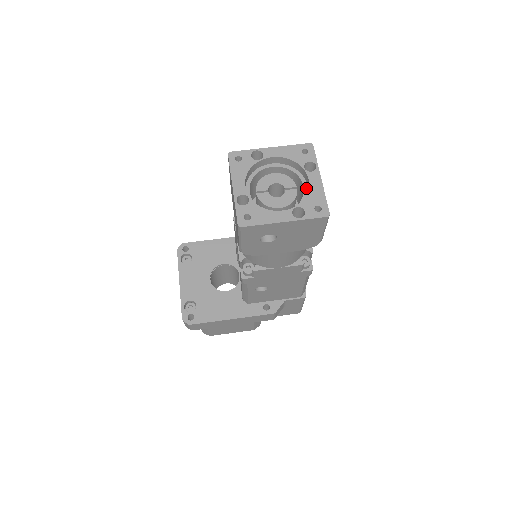
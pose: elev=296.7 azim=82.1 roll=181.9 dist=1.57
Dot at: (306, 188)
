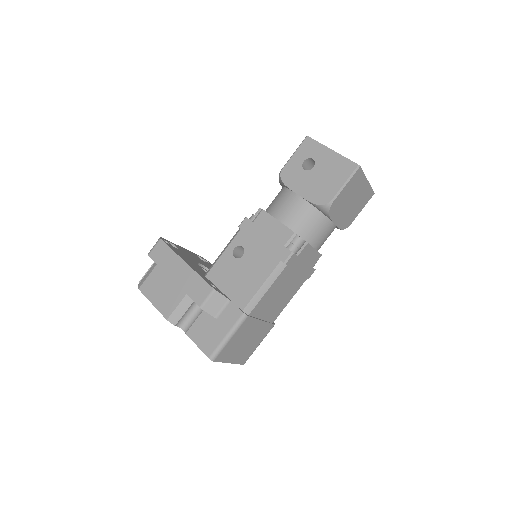
Dot at: occluded
